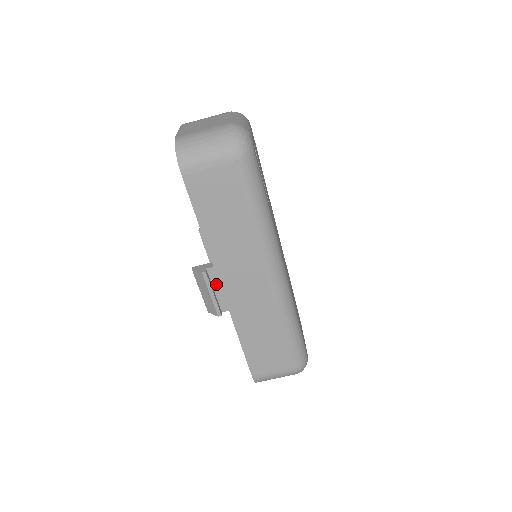
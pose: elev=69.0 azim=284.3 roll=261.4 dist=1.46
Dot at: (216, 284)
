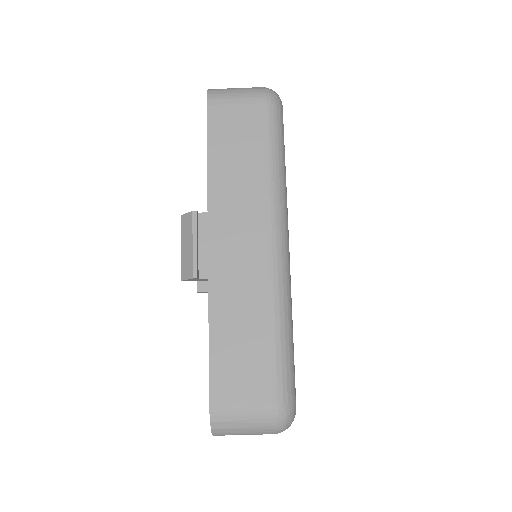
Dot at: (204, 236)
